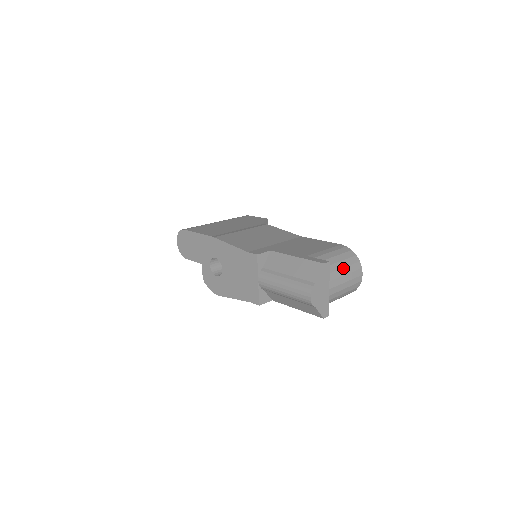
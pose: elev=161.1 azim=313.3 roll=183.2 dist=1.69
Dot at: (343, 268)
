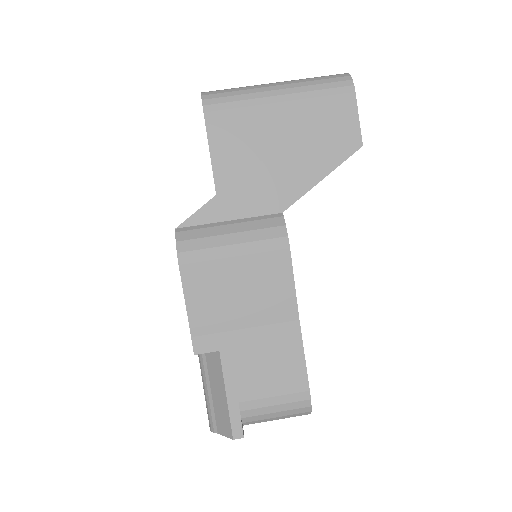
Dot at: occluded
